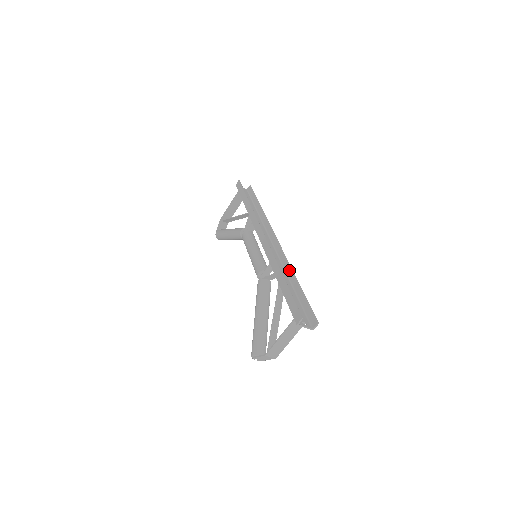
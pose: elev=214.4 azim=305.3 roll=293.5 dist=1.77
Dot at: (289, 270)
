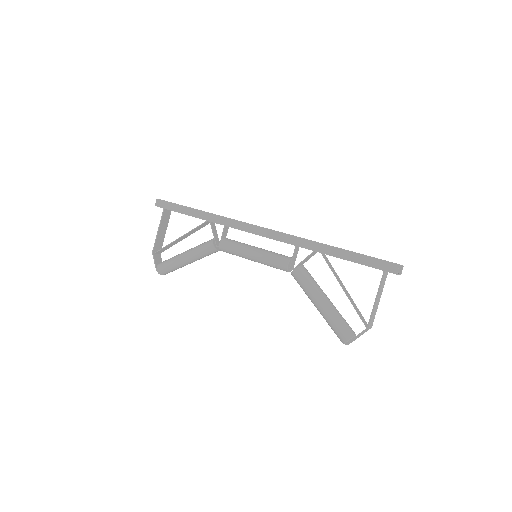
Dot at: occluded
